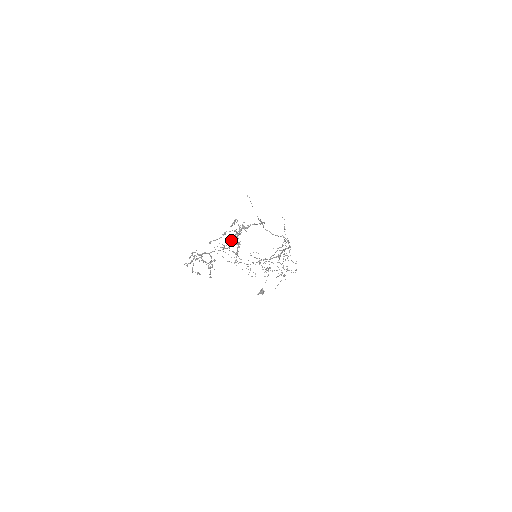
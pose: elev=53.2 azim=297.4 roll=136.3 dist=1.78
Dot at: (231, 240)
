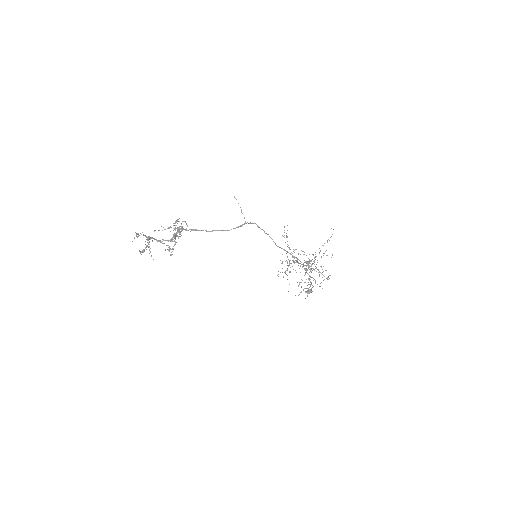
Dot at: occluded
